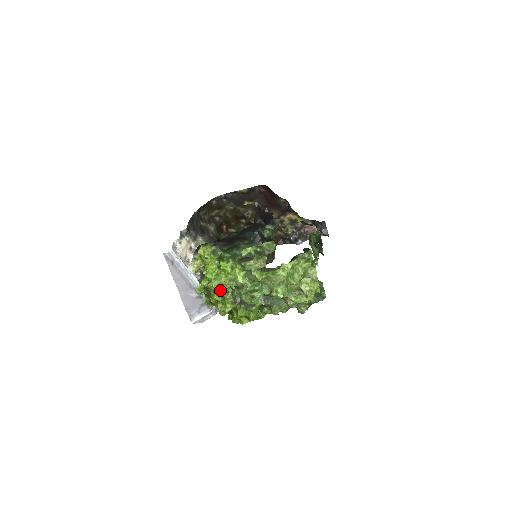
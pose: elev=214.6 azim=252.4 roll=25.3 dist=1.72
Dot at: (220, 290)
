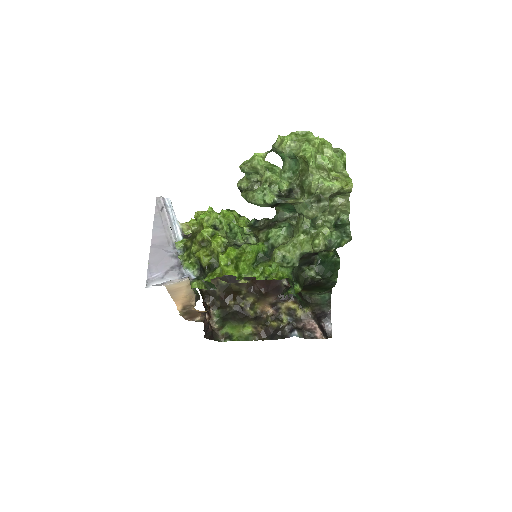
Dot at: (212, 227)
